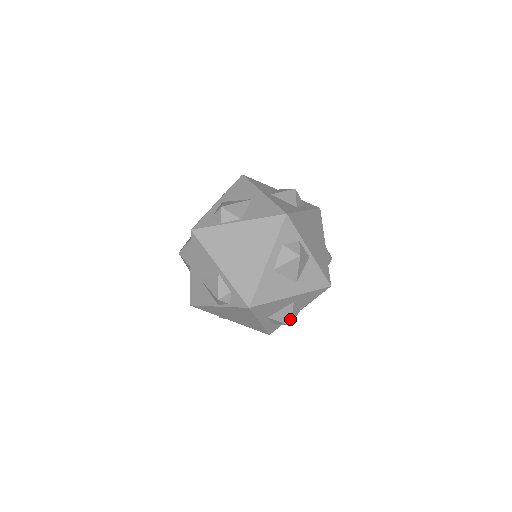
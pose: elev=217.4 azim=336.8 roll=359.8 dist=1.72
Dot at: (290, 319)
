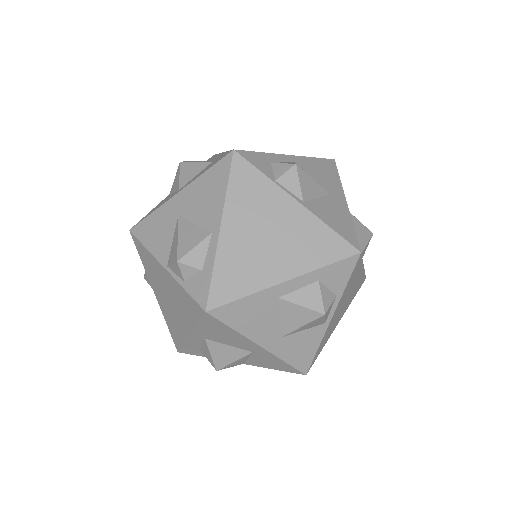
Dot at: (225, 364)
